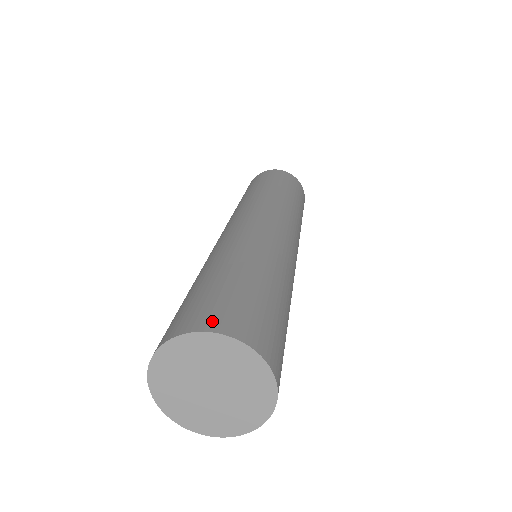
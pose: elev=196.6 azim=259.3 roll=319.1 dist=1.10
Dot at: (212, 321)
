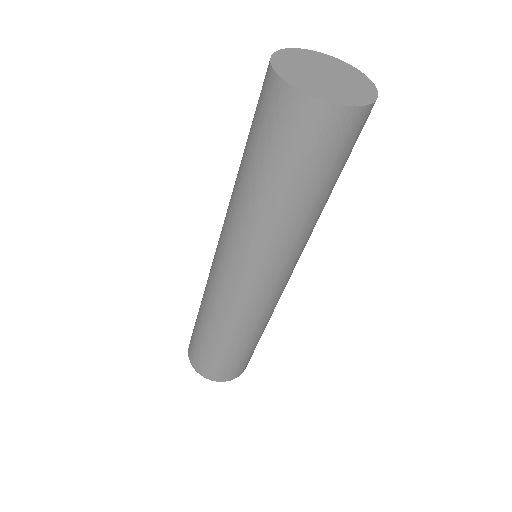
Dot at: occluded
